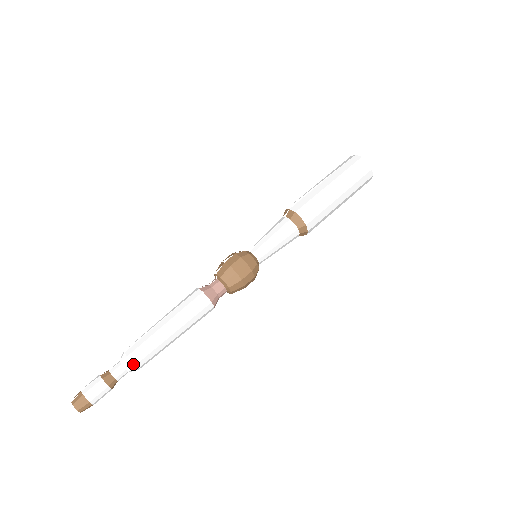
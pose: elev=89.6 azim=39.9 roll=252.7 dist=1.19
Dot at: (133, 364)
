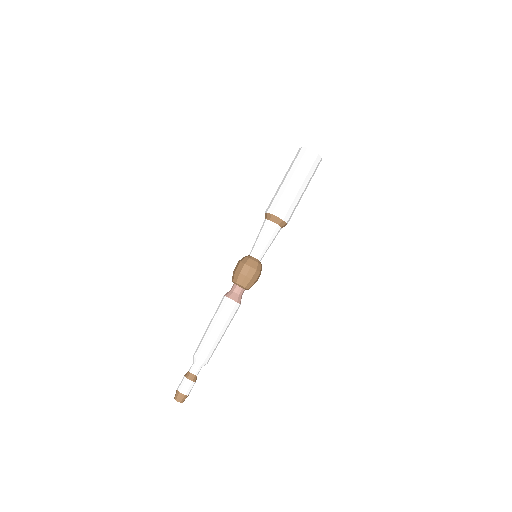
Dot at: (198, 360)
